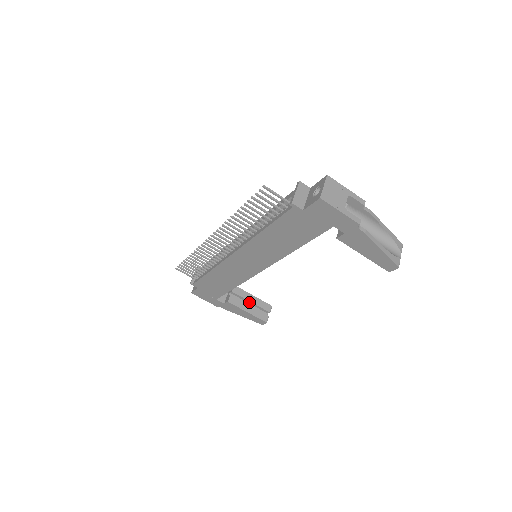
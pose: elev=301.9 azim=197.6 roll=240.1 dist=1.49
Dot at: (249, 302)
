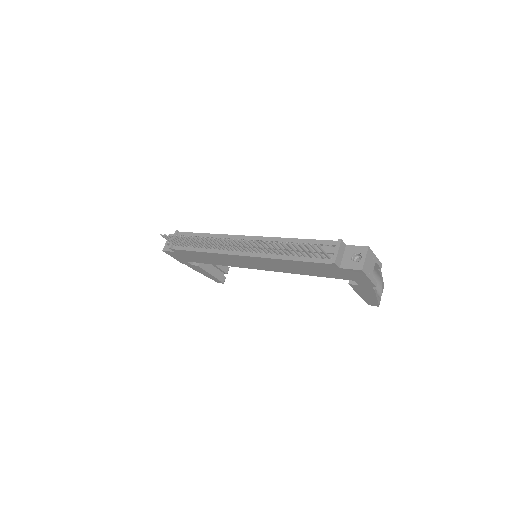
Dot at: occluded
